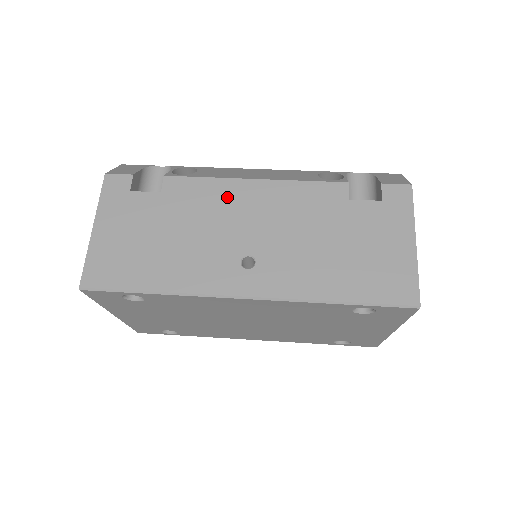
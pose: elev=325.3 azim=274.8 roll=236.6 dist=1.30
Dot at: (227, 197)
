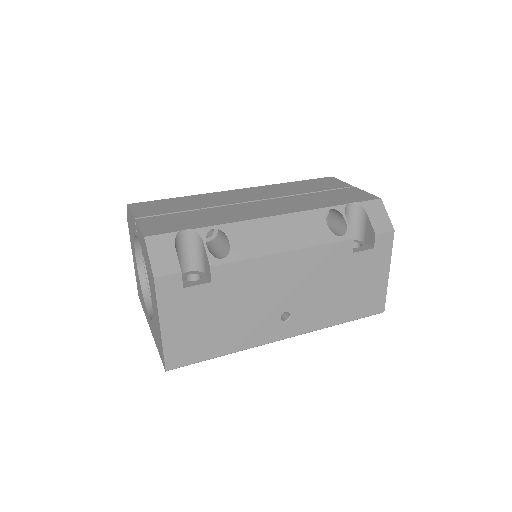
Dot at: (266, 273)
